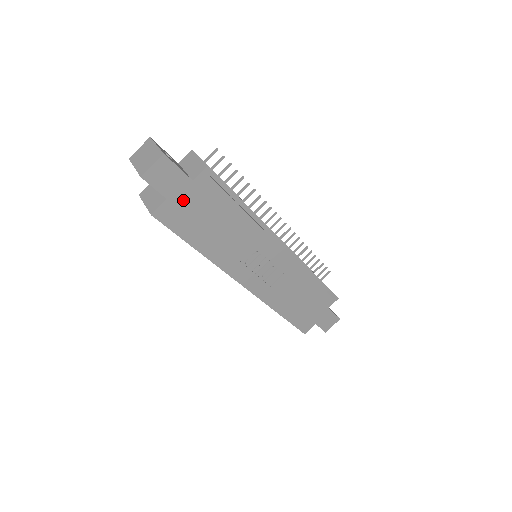
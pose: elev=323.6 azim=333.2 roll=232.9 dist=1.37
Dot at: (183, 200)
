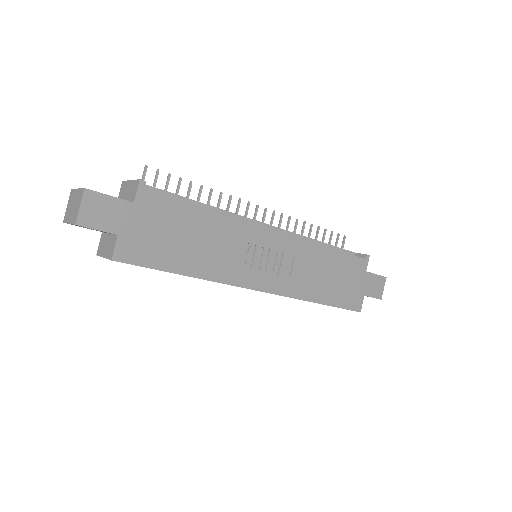
Dot at: (136, 228)
